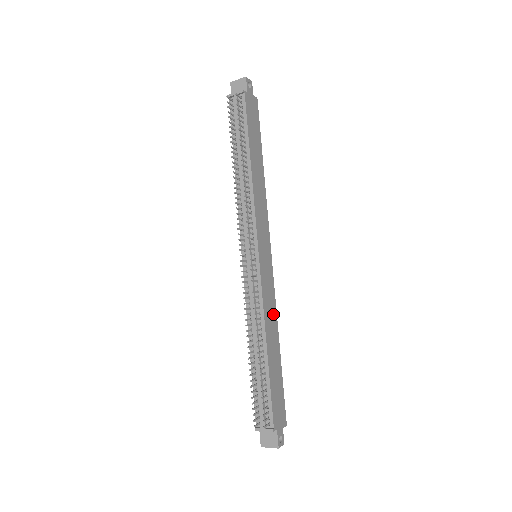
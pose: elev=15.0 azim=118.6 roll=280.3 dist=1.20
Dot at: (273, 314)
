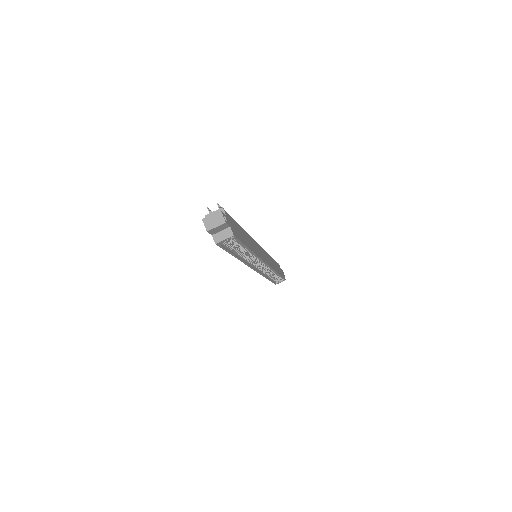
Dot at: (255, 250)
